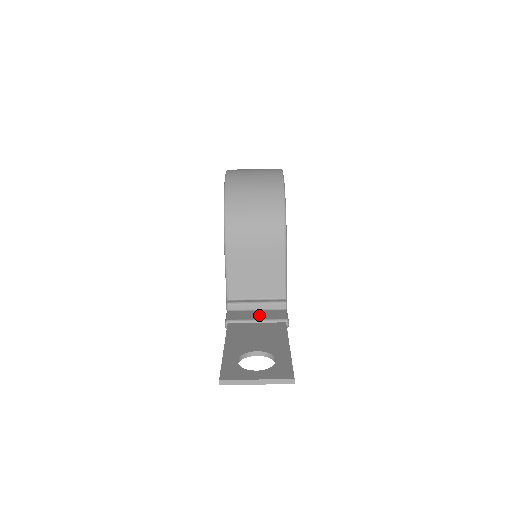
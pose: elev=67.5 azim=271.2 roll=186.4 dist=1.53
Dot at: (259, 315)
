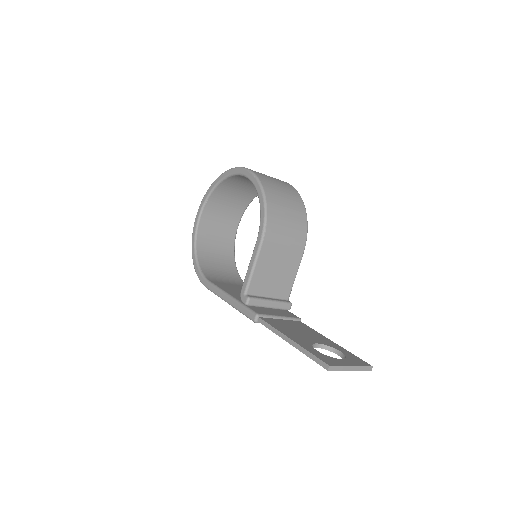
Dot at: (276, 312)
